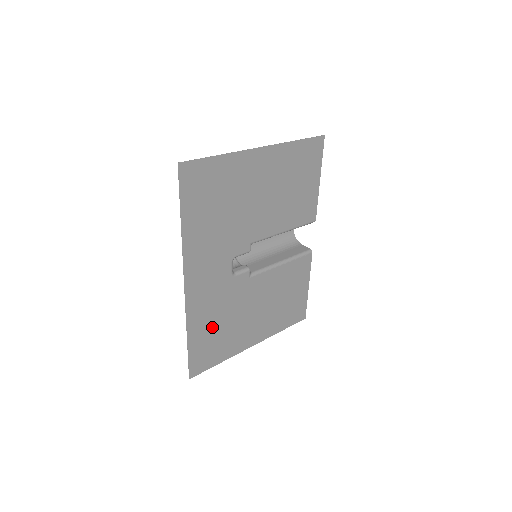
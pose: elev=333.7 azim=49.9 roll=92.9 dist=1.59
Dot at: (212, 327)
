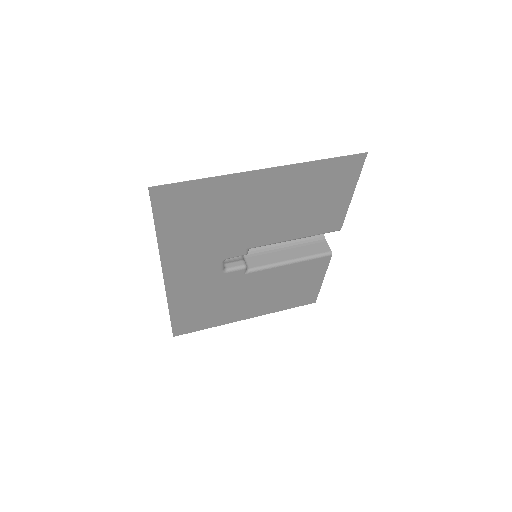
Dot at: (198, 306)
